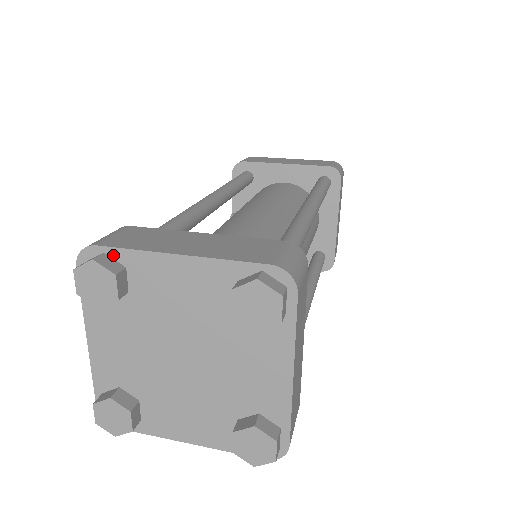
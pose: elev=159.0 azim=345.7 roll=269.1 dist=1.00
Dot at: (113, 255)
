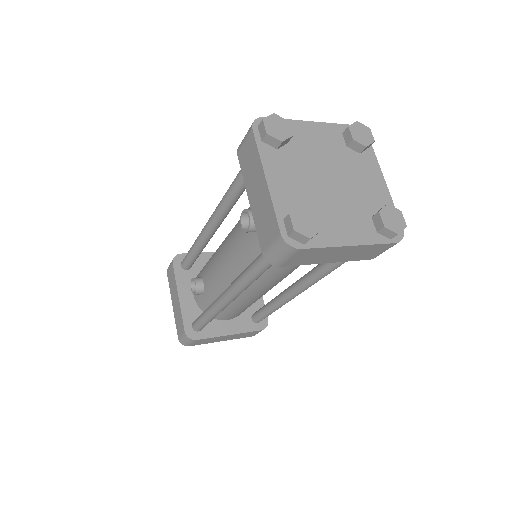
Dot at: occluded
